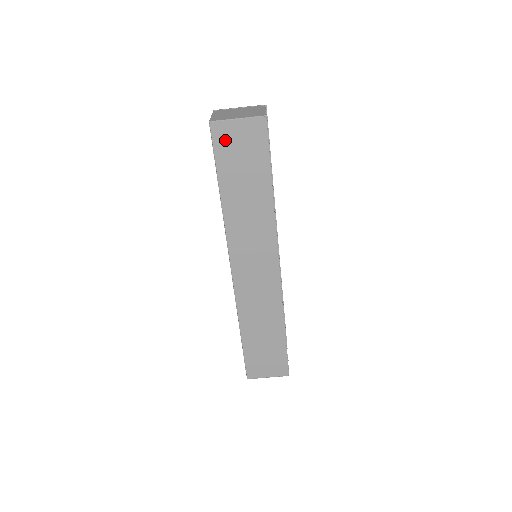
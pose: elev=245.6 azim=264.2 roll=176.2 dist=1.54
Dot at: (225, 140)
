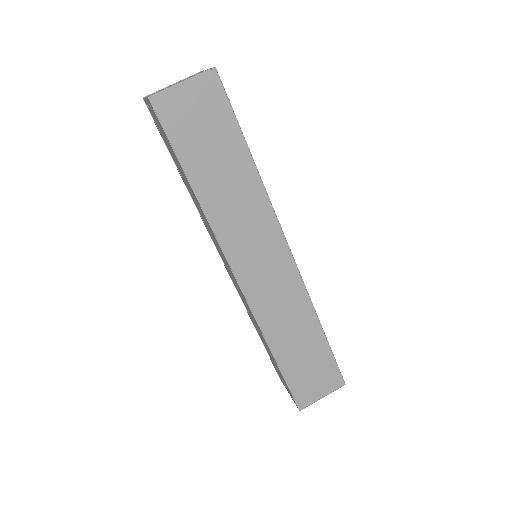
Dot at: (175, 115)
